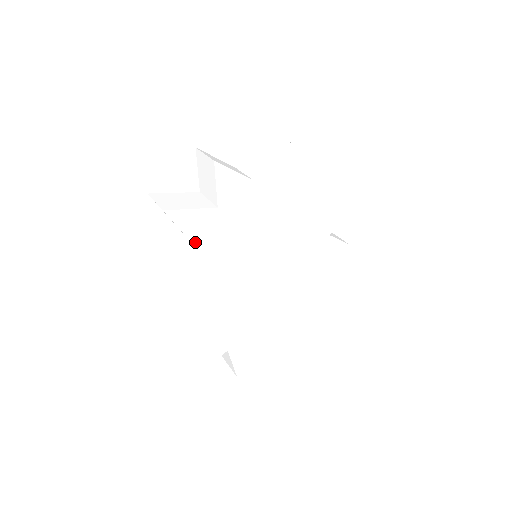
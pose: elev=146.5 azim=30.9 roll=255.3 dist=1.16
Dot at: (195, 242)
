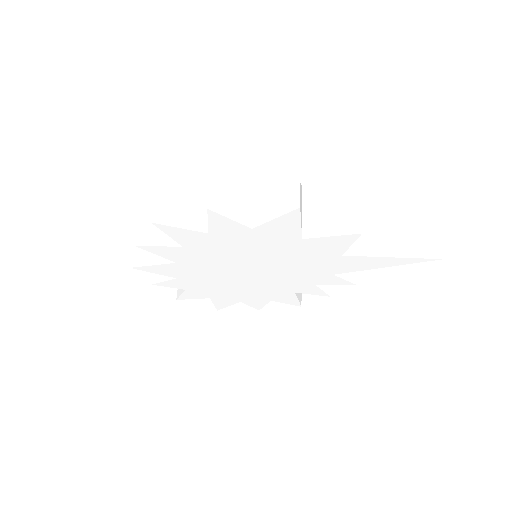
Dot at: (183, 244)
